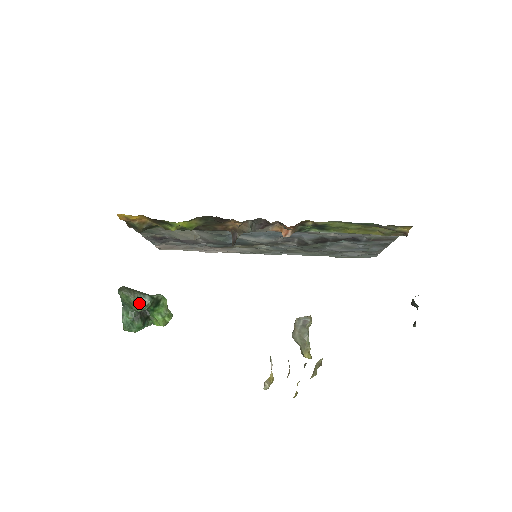
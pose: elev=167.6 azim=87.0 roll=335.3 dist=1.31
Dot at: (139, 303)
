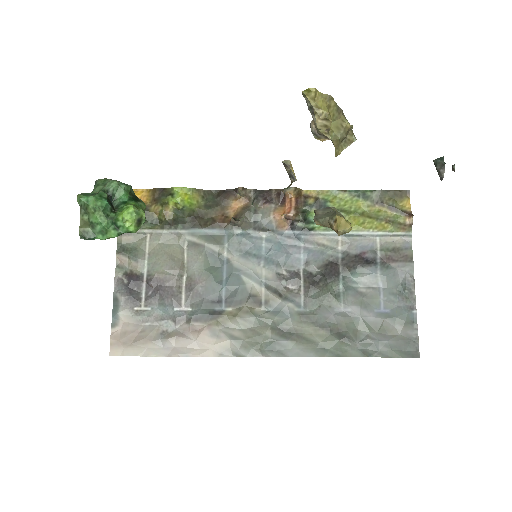
Dot at: (118, 182)
